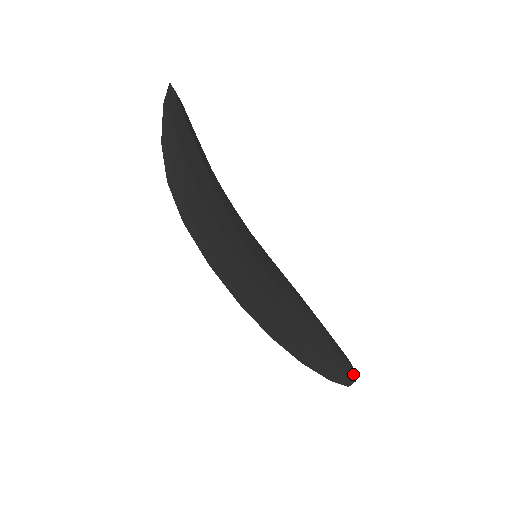
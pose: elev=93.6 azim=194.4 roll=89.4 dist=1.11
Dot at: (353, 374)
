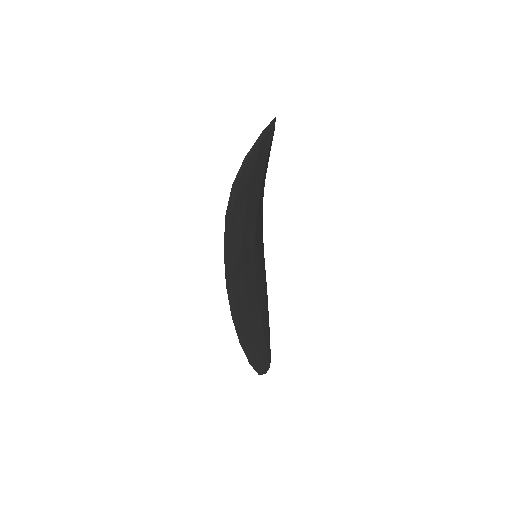
Dot at: (267, 368)
